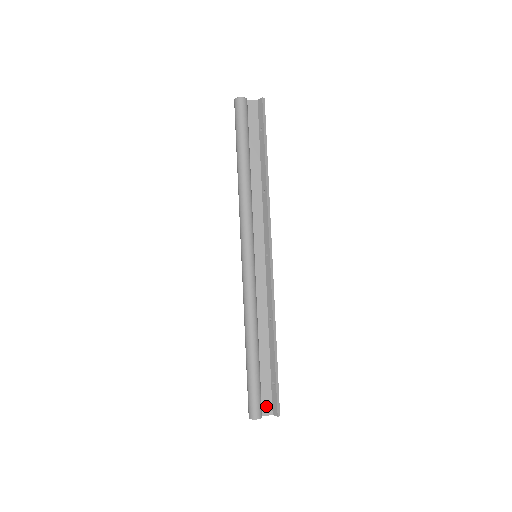
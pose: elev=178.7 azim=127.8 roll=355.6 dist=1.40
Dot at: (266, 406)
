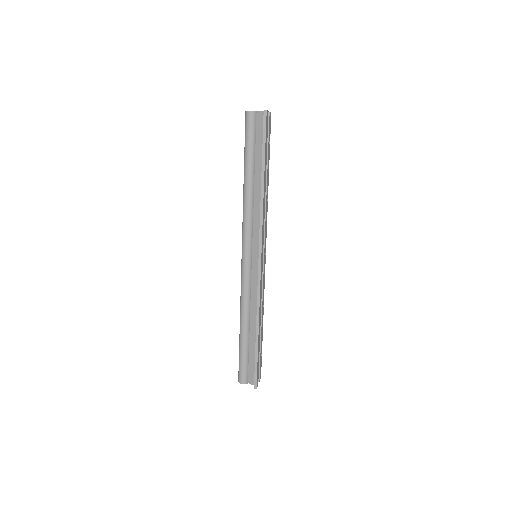
Dot at: (251, 377)
